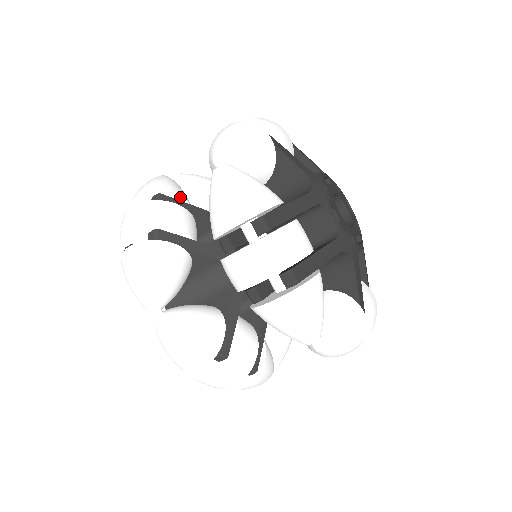
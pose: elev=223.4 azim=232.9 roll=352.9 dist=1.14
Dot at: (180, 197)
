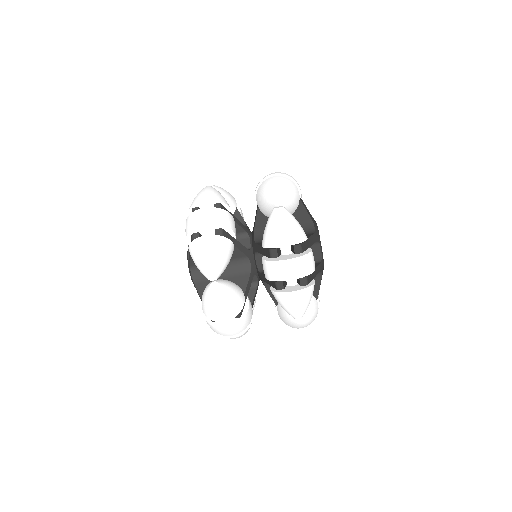
Dot at: (229, 208)
